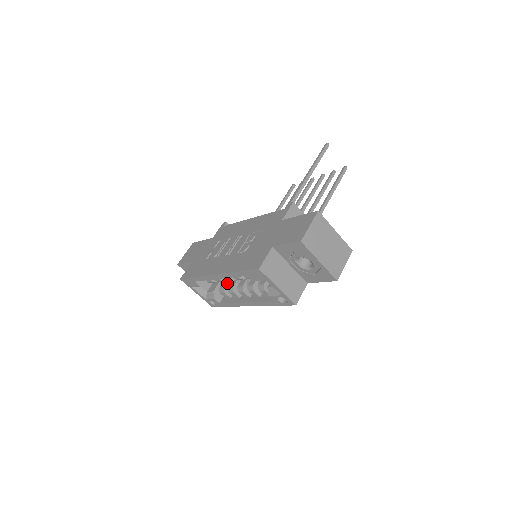
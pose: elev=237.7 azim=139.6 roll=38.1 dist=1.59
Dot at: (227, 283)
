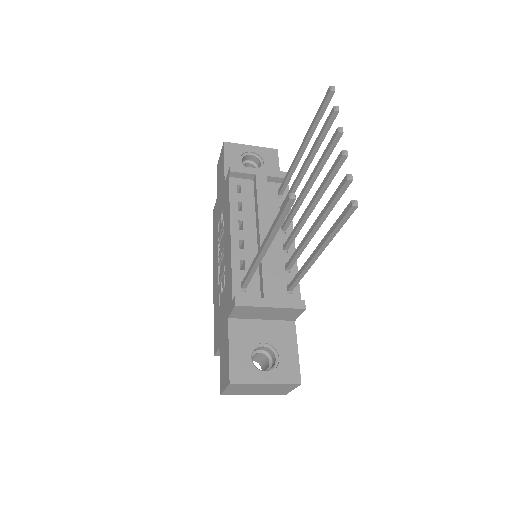
Dot at: occluded
